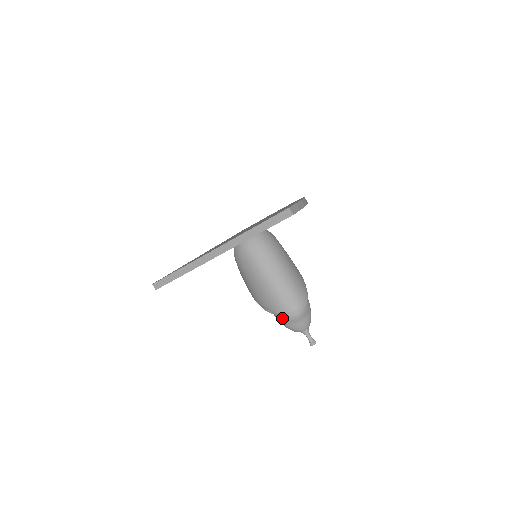
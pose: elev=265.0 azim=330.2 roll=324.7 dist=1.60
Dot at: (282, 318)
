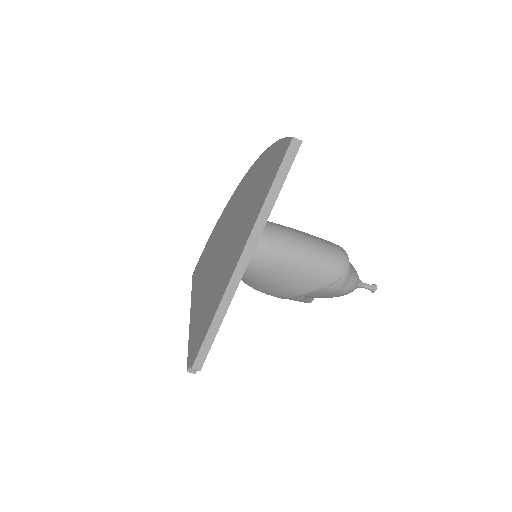
Dot at: (336, 286)
